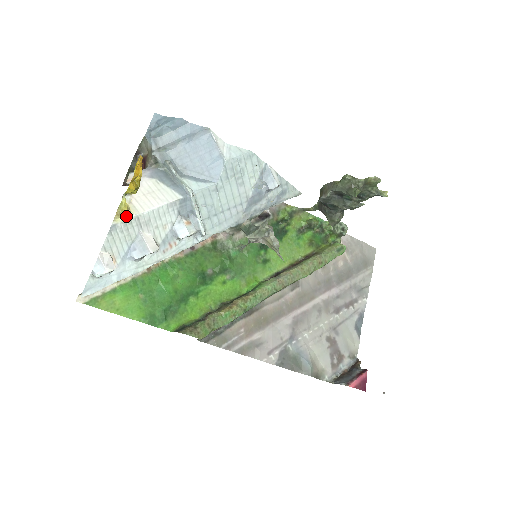
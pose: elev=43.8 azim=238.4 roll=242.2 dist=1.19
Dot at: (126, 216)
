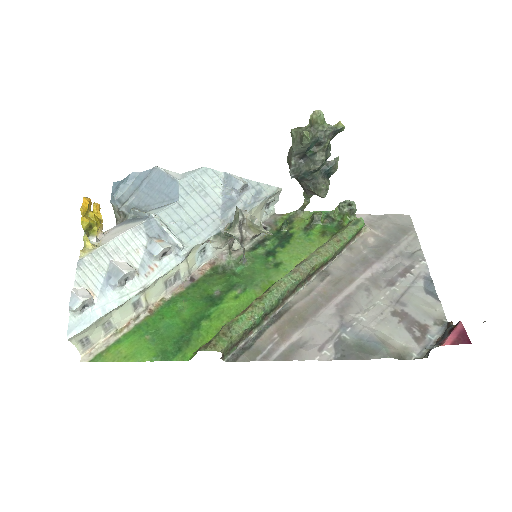
Dot at: (92, 250)
